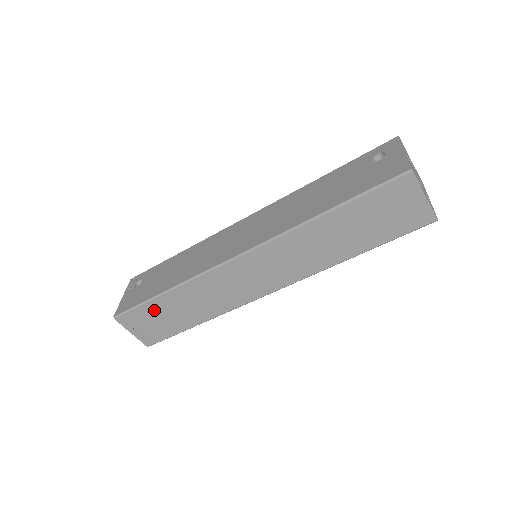
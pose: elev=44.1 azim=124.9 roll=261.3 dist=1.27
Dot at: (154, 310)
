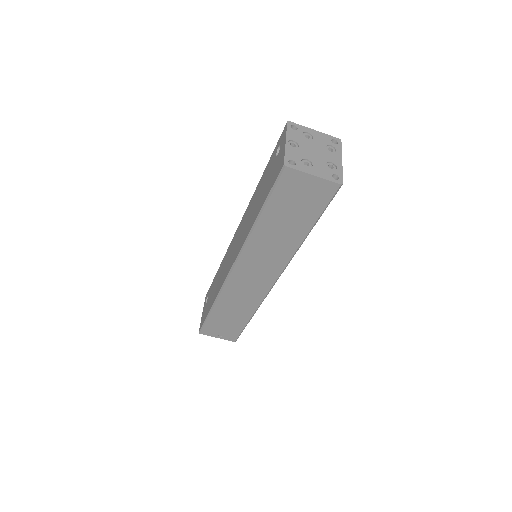
Dot at: (216, 320)
